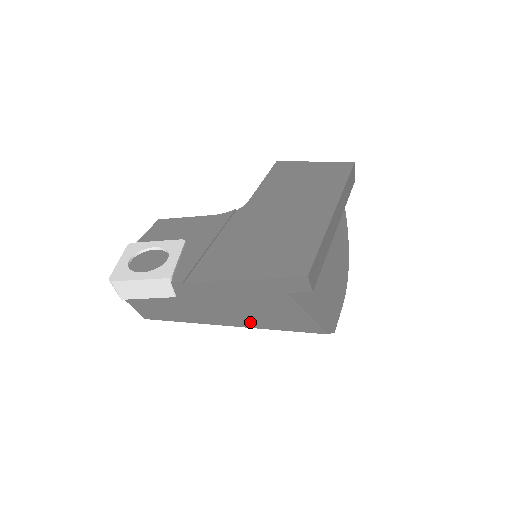
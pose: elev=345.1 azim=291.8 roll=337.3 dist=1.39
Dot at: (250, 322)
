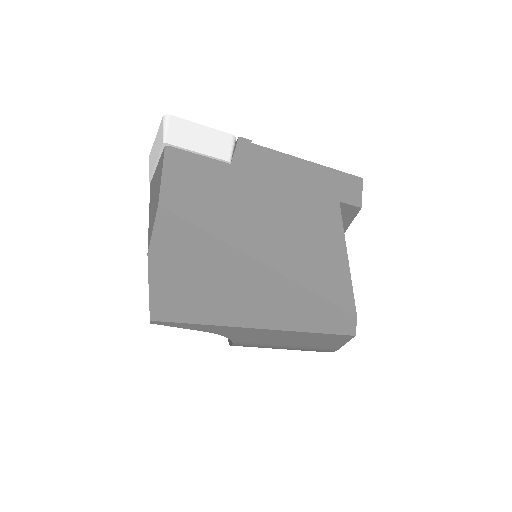
Dot at: (283, 257)
